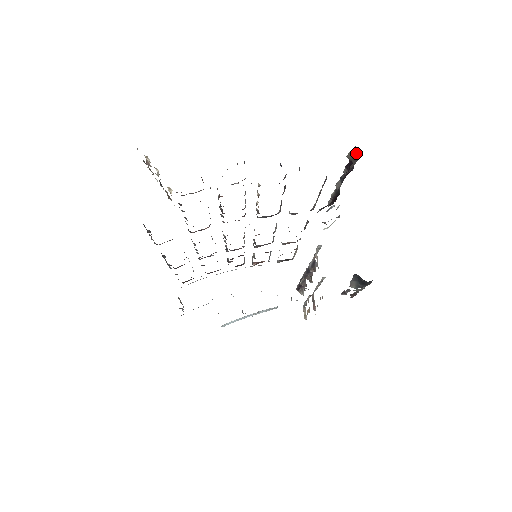
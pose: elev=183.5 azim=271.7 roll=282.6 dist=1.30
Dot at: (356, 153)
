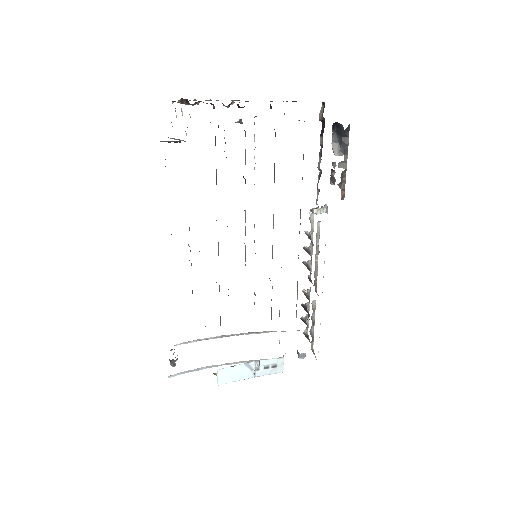
Dot at: (323, 107)
